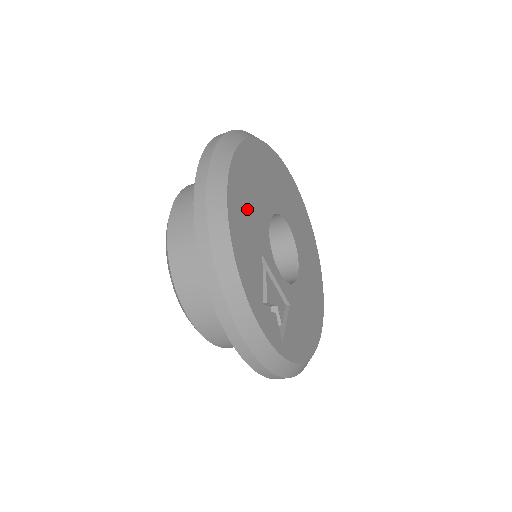
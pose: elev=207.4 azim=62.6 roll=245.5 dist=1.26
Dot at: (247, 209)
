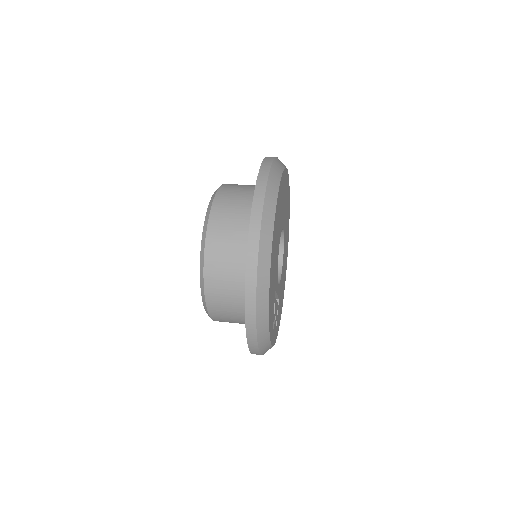
Dot at: (274, 268)
